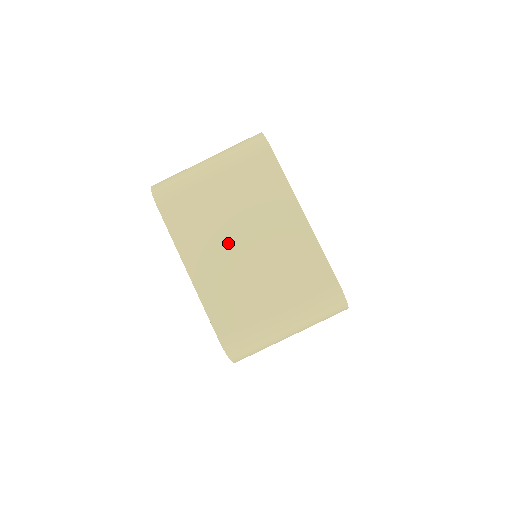
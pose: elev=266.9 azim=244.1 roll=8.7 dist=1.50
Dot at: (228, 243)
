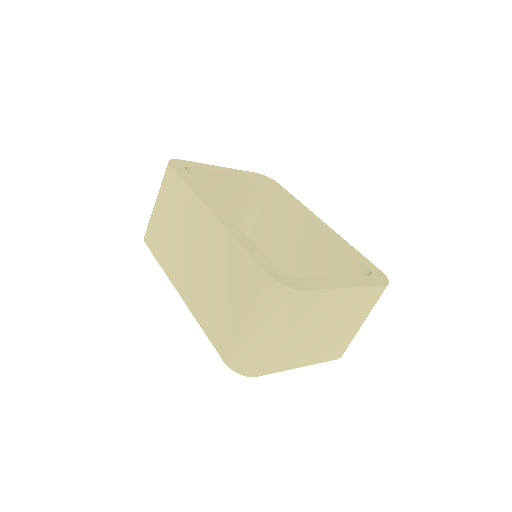
Dot at: (313, 340)
